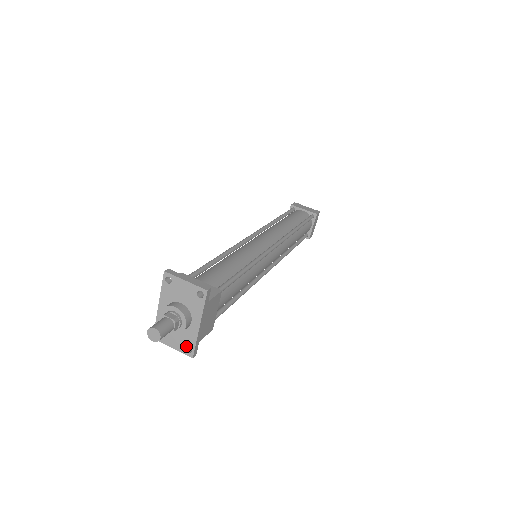
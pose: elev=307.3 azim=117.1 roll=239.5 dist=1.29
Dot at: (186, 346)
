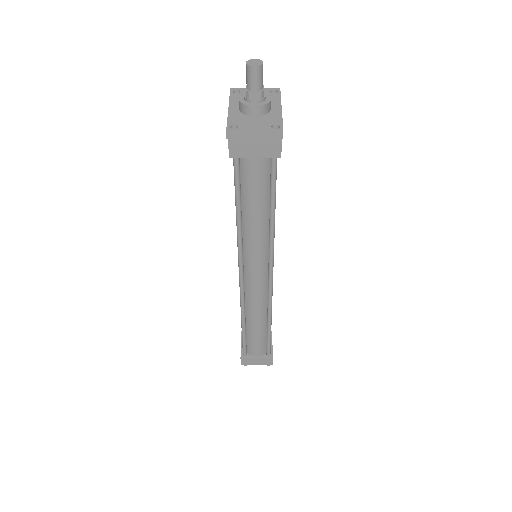
Dot at: (271, 125)
